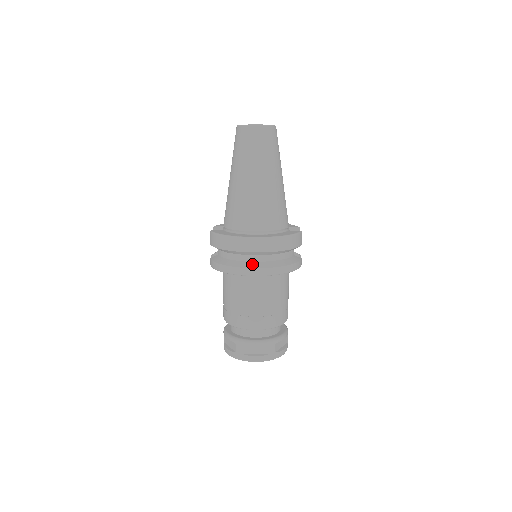
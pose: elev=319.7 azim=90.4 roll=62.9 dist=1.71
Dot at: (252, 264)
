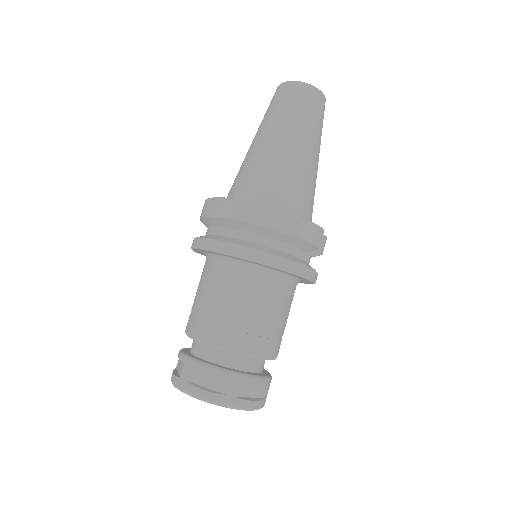
Dot at: (237, 241)
